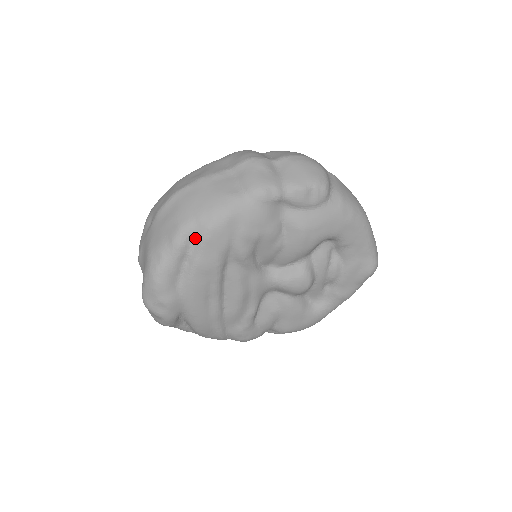
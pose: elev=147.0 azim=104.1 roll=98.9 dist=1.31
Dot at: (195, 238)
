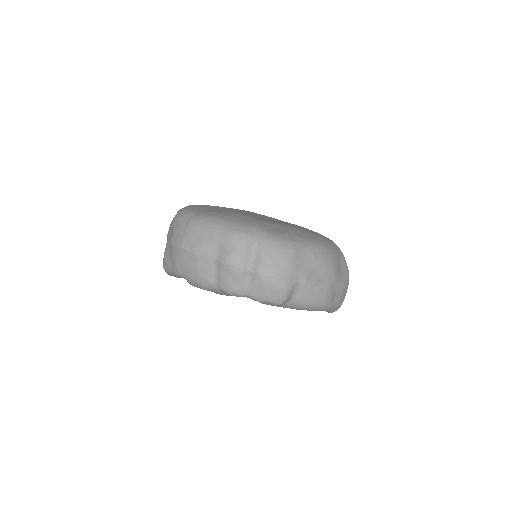
Dot at: occluded
